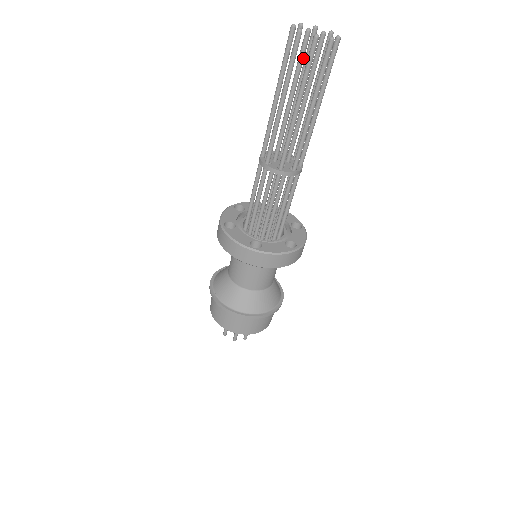
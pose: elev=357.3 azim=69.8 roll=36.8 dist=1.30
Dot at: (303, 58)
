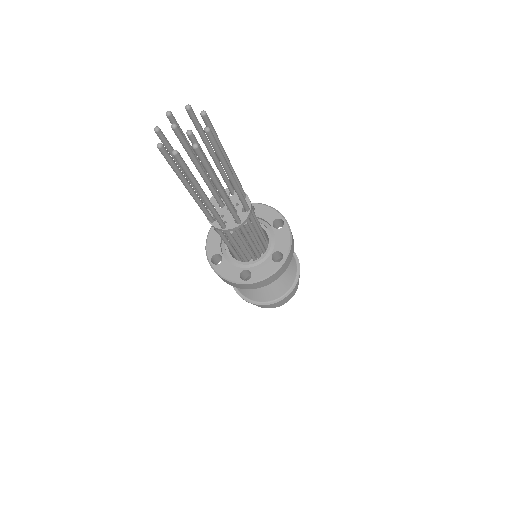
Dot at: (185, 146)
